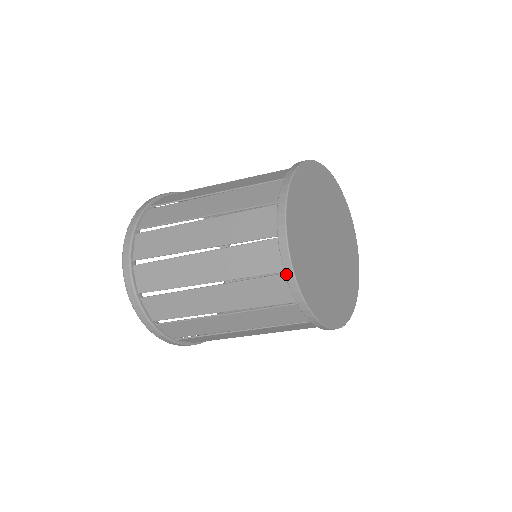
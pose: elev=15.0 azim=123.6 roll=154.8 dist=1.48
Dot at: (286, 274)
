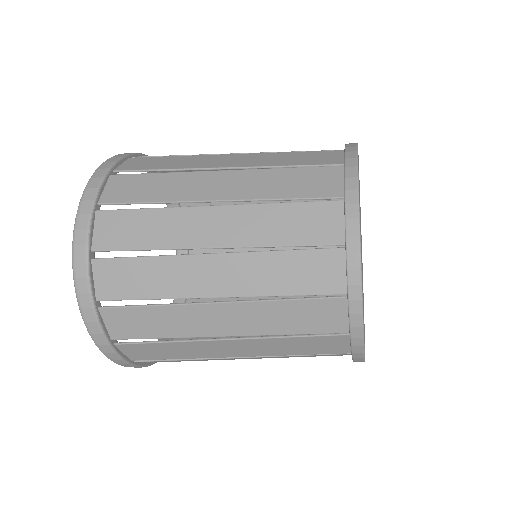
Dot at: (352, 339)
